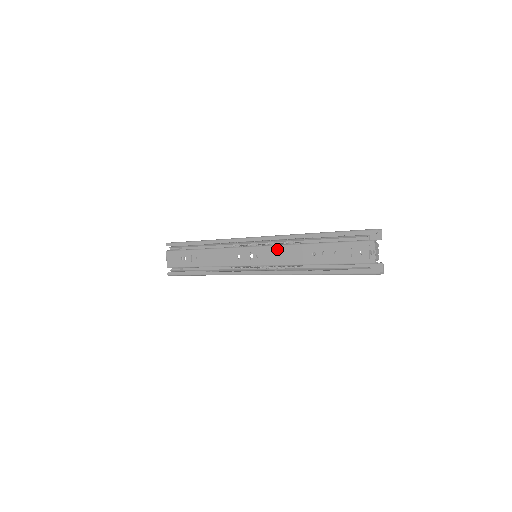
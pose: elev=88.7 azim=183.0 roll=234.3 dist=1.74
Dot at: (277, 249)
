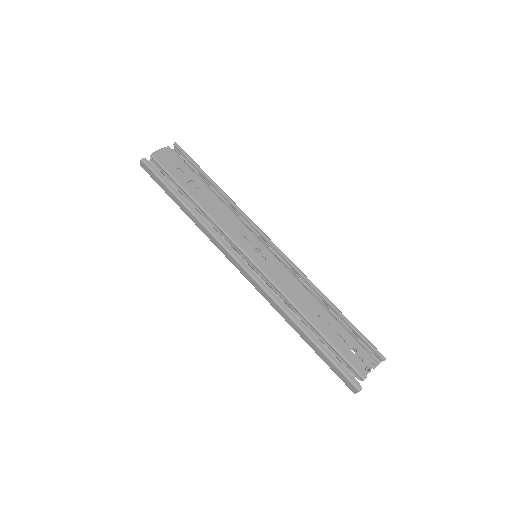
Dot at: (289, 275)
